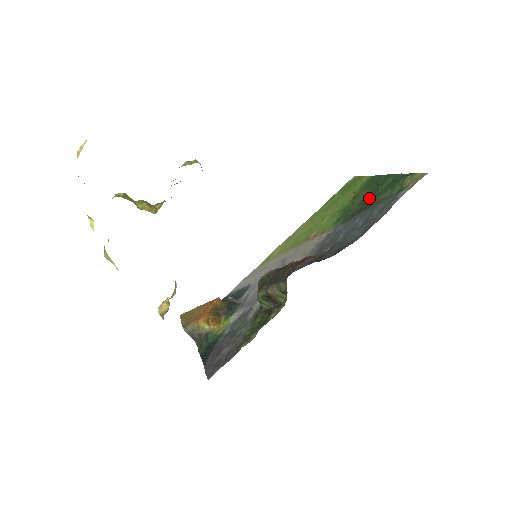
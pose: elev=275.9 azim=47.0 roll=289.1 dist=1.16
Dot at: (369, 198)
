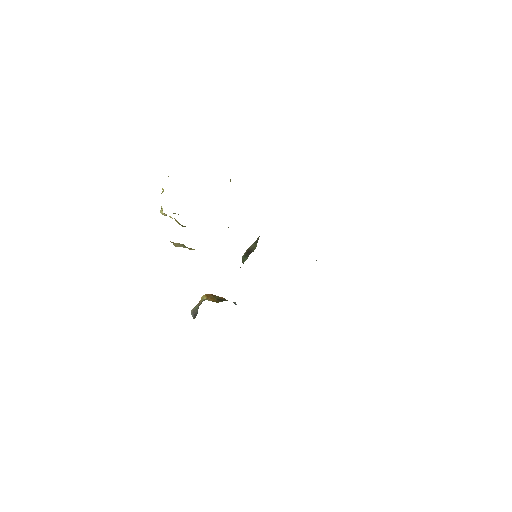
Dot at: occluded
